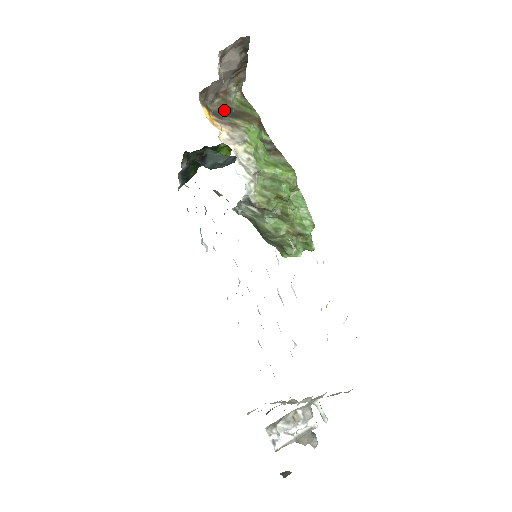
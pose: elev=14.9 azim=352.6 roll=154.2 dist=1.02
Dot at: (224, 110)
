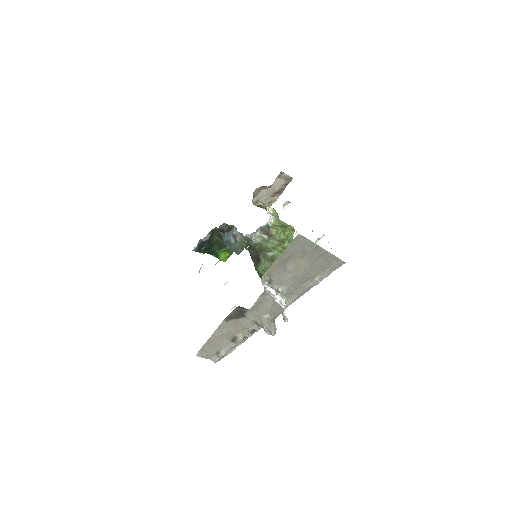
Dot at: occluded
